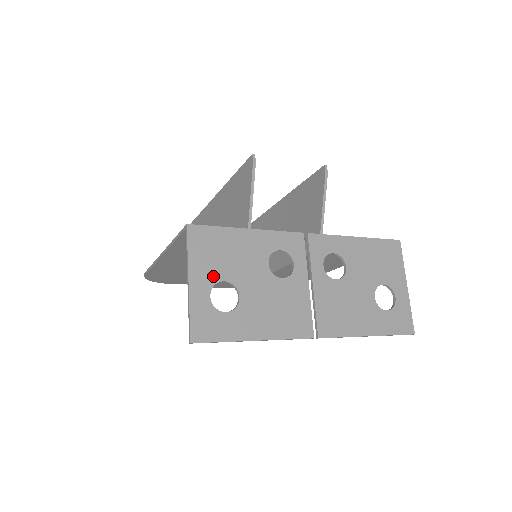
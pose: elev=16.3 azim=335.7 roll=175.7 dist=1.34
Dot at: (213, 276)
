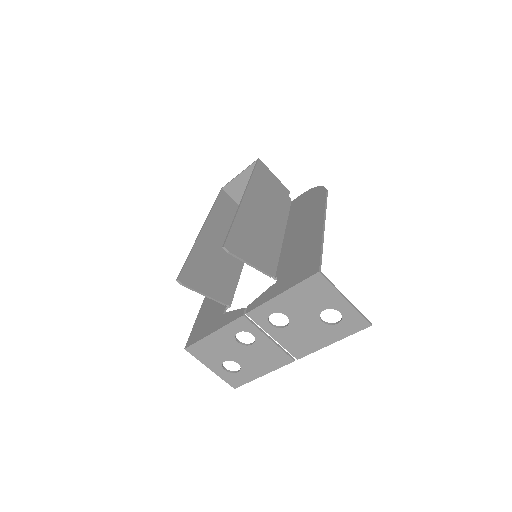
Dot at: (218, 362)
